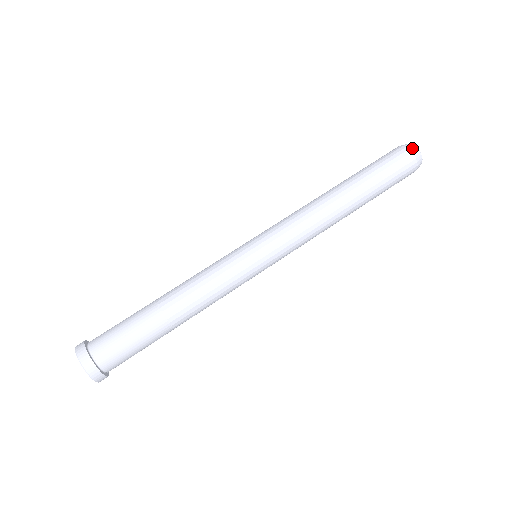
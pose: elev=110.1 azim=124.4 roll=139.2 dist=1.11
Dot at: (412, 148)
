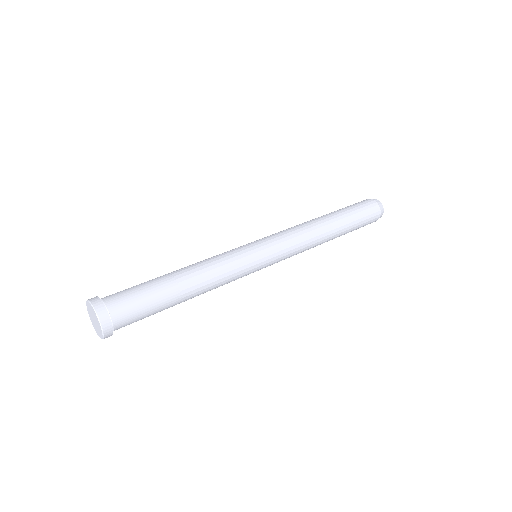
Dot at: (374, 199)
